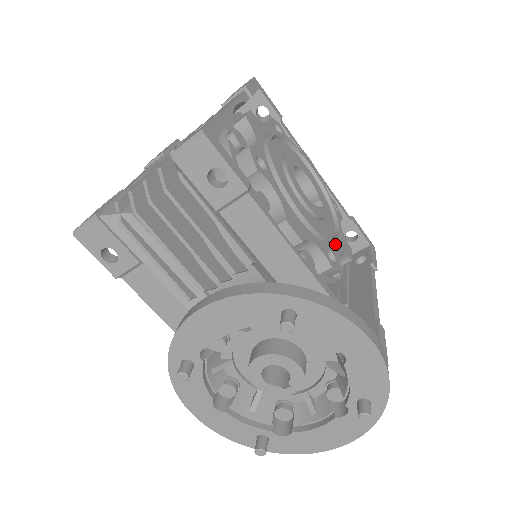
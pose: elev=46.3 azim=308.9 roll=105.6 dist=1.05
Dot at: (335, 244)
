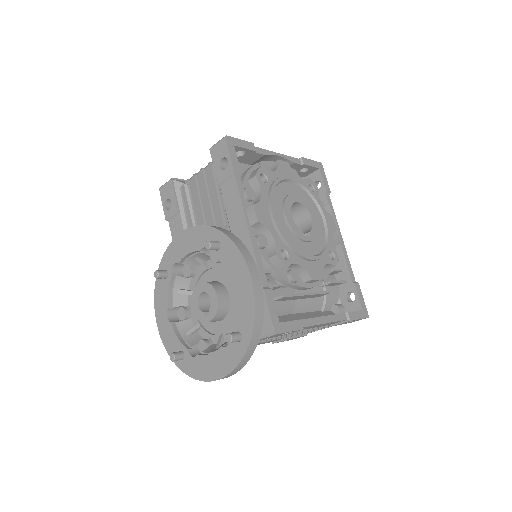
Dot at: (300, 258)
